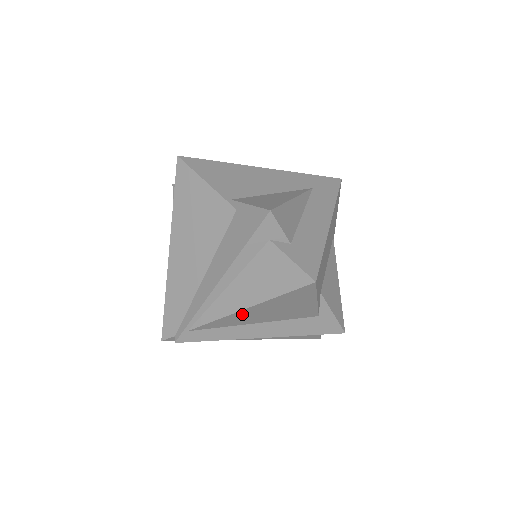
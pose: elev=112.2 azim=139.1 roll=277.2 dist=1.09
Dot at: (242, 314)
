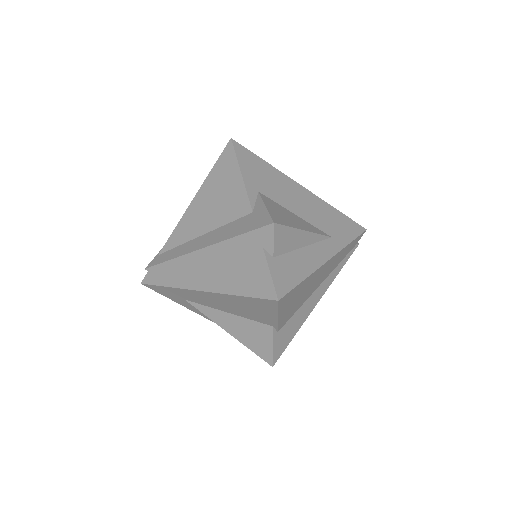
Dot at: (193, 211)
